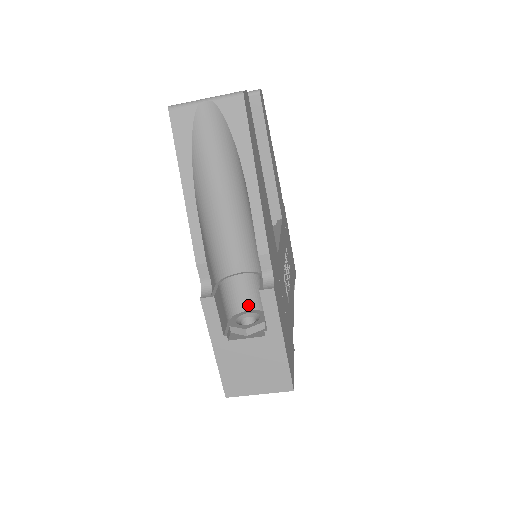
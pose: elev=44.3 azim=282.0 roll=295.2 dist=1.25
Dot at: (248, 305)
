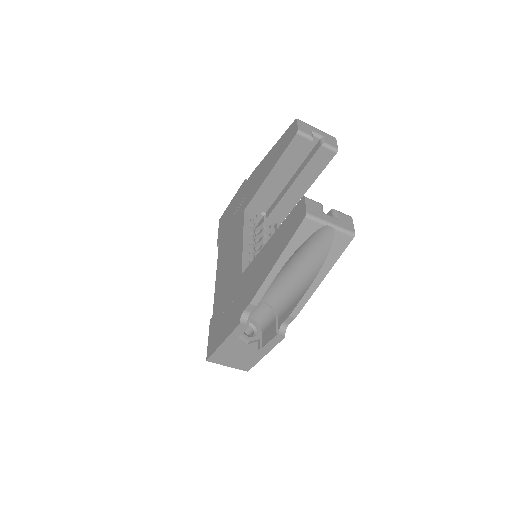
Dot at: (251, 315)
